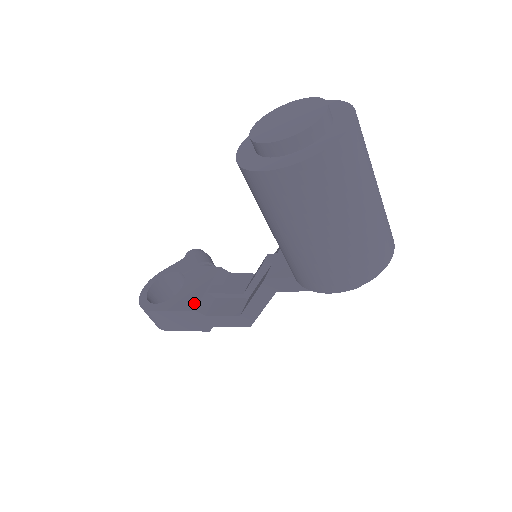
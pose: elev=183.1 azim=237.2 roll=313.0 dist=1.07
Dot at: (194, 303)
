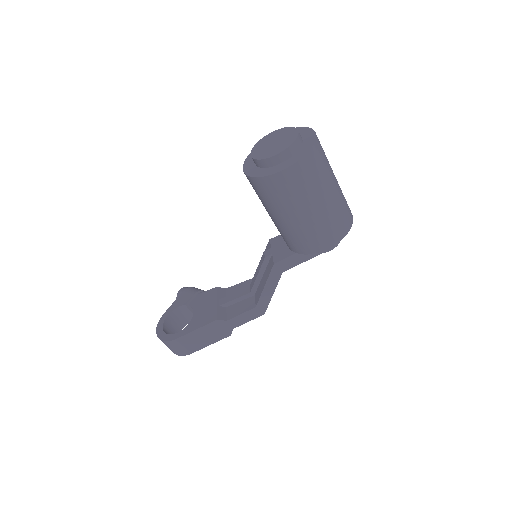
Dot at: (213, 316)
